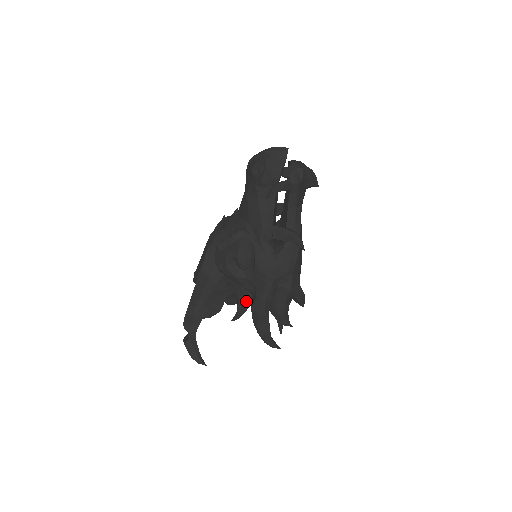
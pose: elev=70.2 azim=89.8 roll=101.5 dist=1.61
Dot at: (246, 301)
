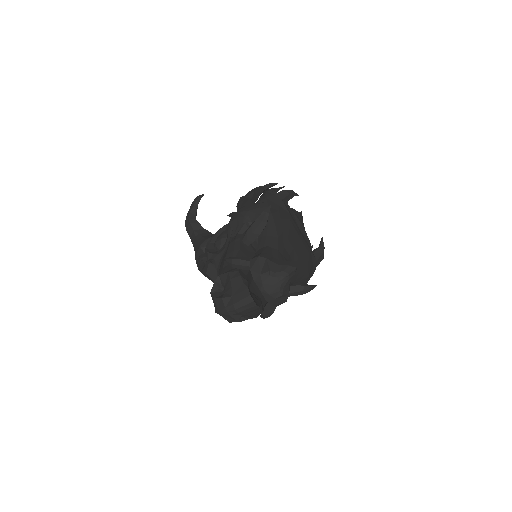
Dot at: occluded
